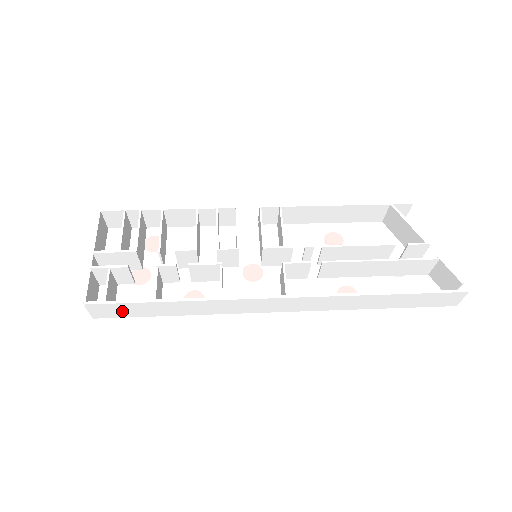
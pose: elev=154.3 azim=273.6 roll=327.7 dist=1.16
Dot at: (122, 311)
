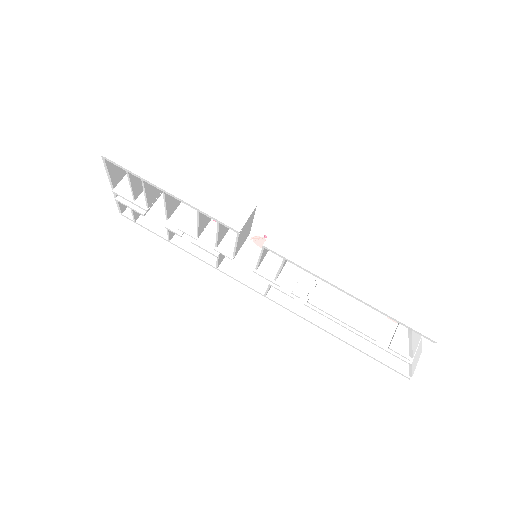
Dot at: (153, 216)
